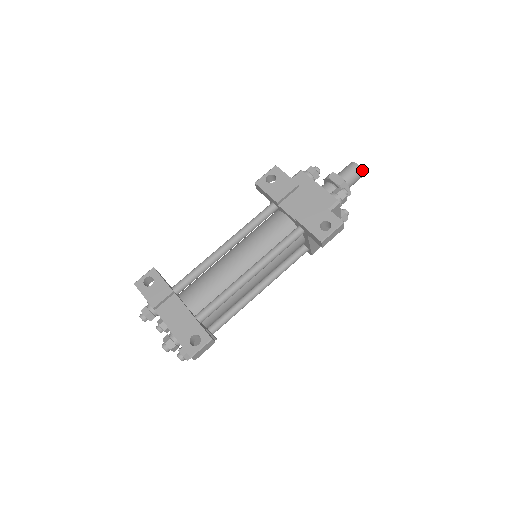
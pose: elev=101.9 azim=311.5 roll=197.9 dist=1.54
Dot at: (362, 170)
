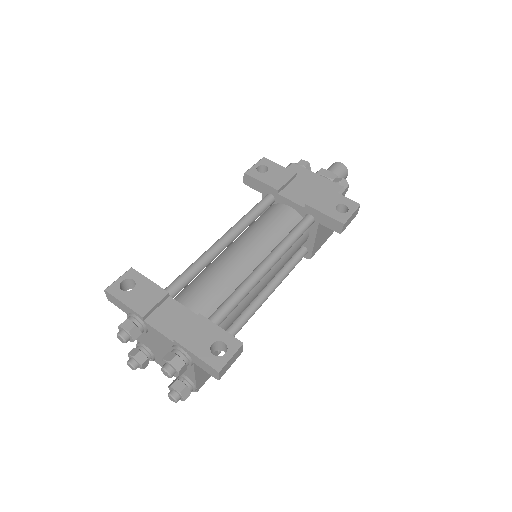
Dot at: (347, 169)
